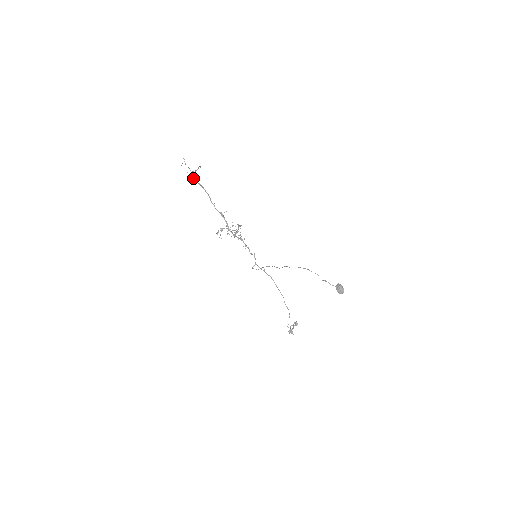
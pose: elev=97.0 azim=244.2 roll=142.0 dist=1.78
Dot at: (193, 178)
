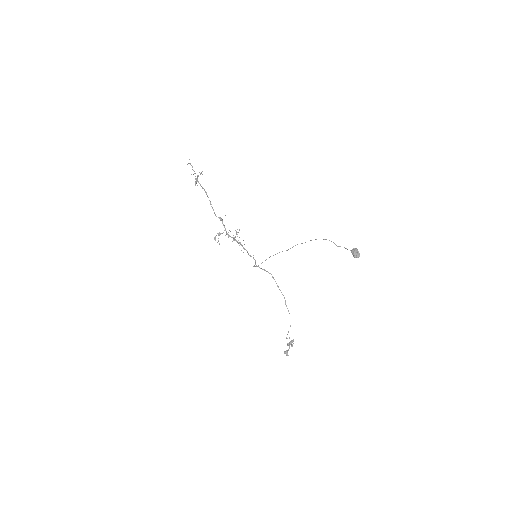
Dot at: (196, 181)
